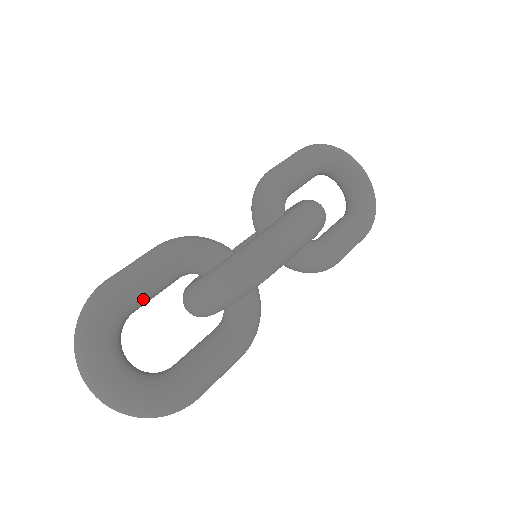
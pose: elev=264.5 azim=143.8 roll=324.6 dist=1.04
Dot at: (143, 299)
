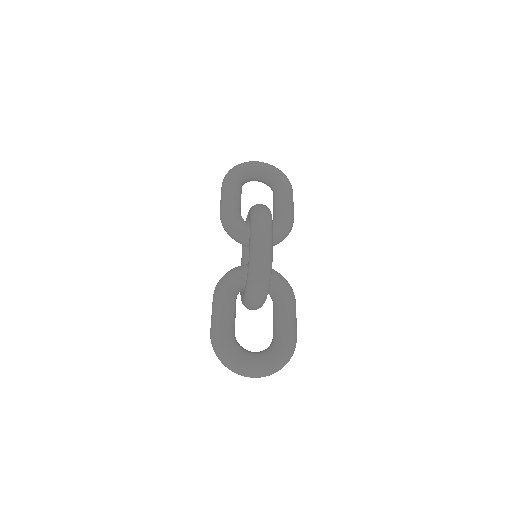
Dot at: (233, 323)
